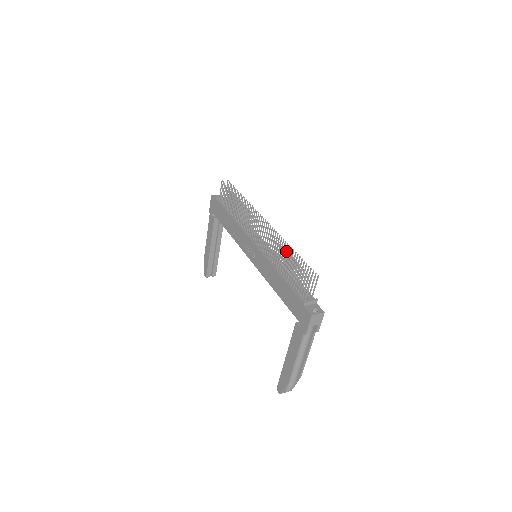
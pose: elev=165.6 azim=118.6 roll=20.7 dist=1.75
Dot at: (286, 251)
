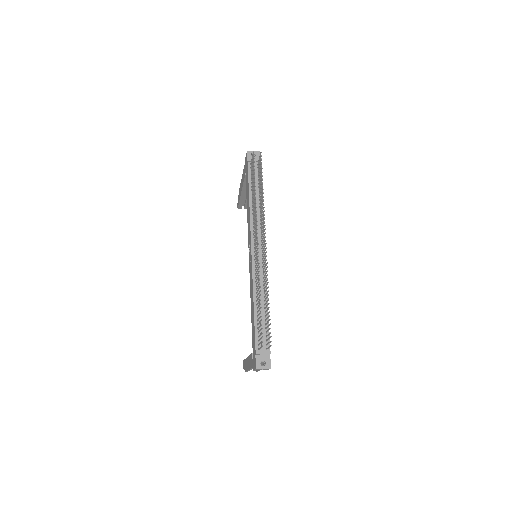
Dot at: (260, 299)
